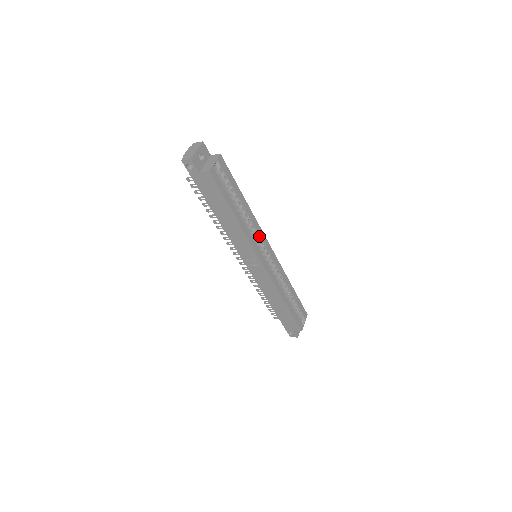
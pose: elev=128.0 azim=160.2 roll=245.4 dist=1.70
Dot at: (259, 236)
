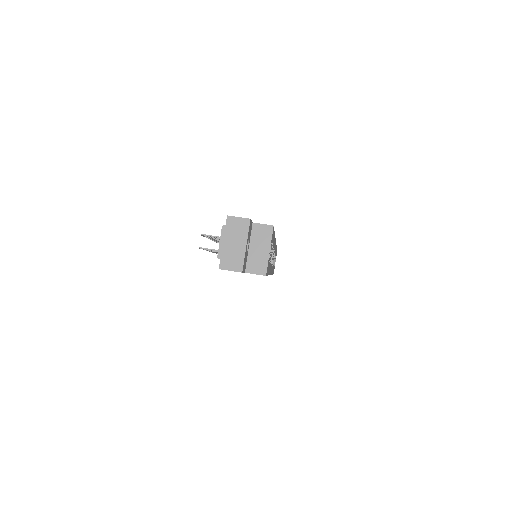
Dot at: occluded
